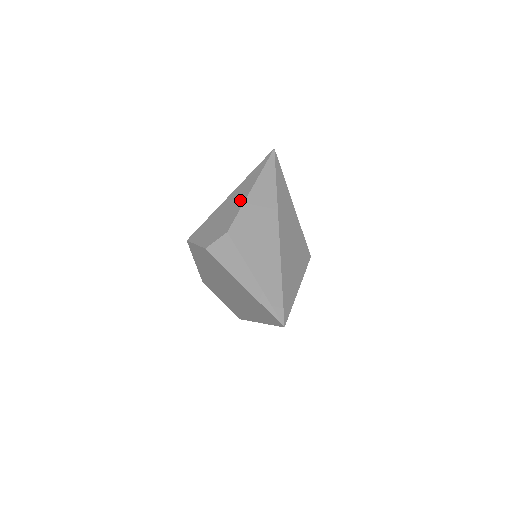
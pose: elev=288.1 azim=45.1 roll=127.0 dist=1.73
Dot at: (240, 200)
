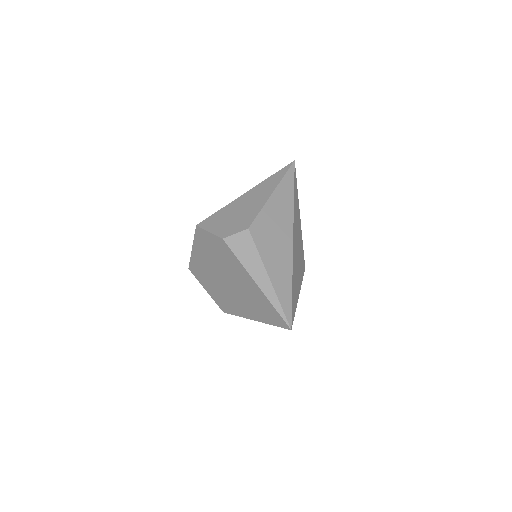
Dot at: (260, 200)
